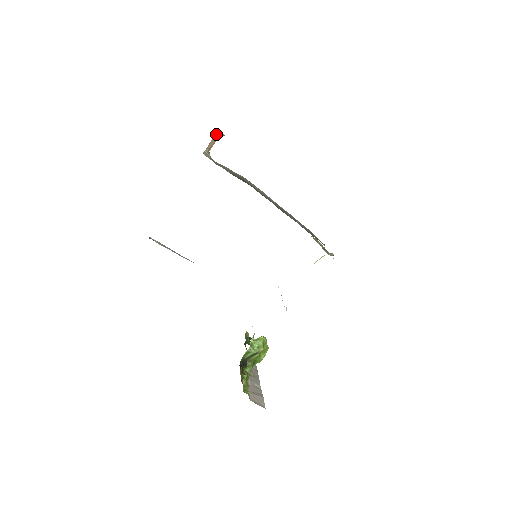
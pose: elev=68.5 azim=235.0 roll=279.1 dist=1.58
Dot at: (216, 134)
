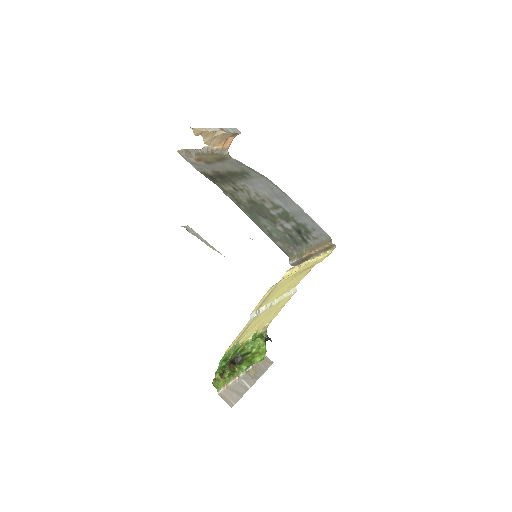
Dot at: (199, 133)
